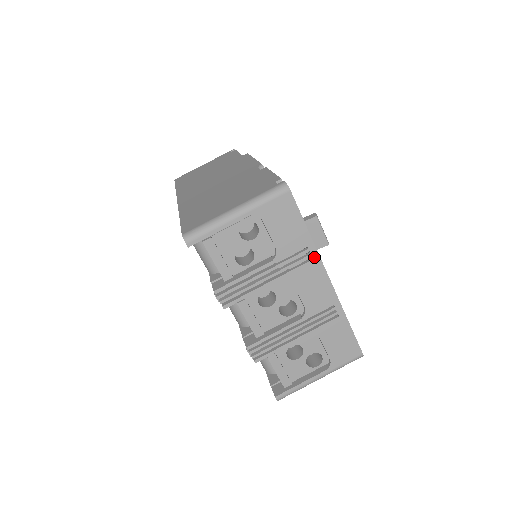
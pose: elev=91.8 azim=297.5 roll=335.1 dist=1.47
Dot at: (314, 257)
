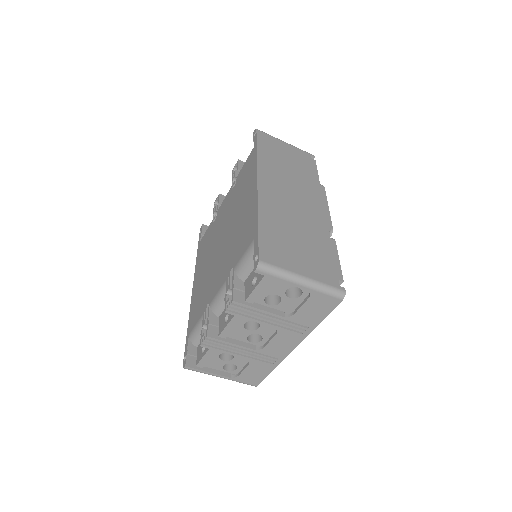
Dot at: (304, 334)
